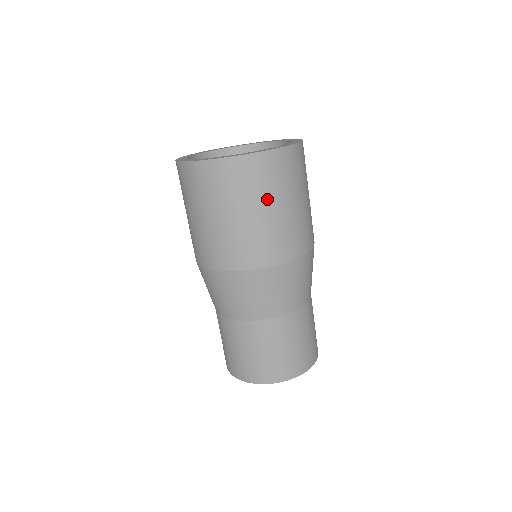
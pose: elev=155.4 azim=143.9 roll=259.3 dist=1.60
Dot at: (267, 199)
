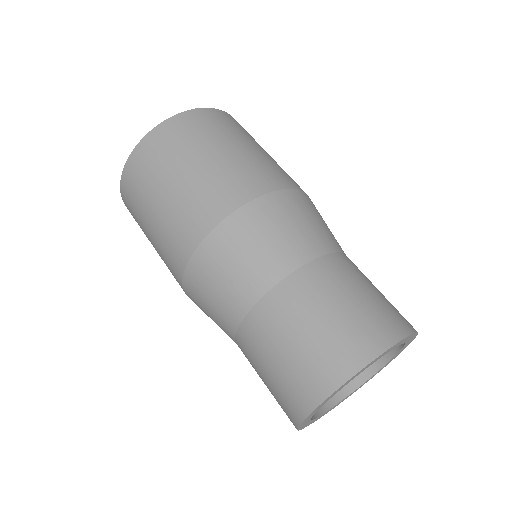
Dot at: (180, 162)
